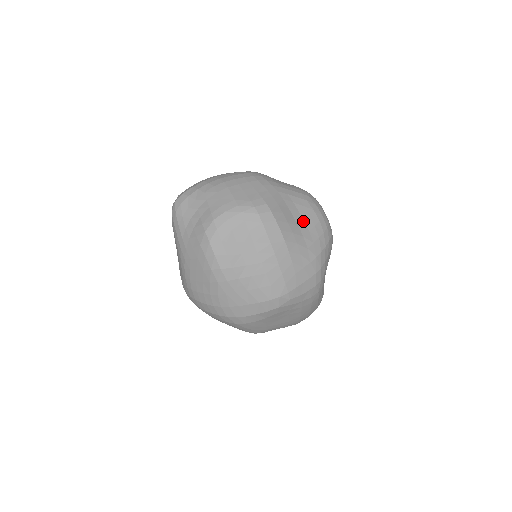
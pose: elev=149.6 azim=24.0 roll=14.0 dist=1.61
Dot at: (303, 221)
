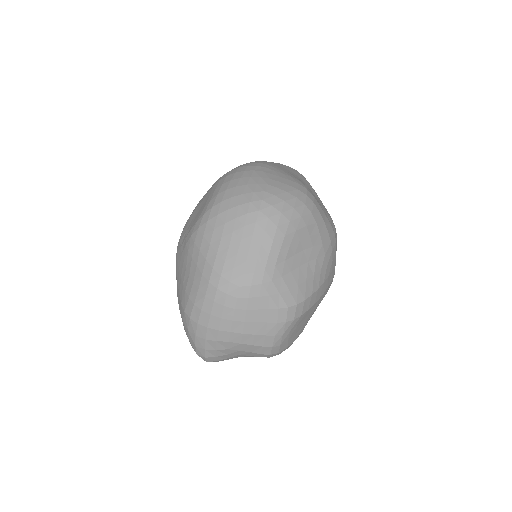
Dot at: (303, 252)
